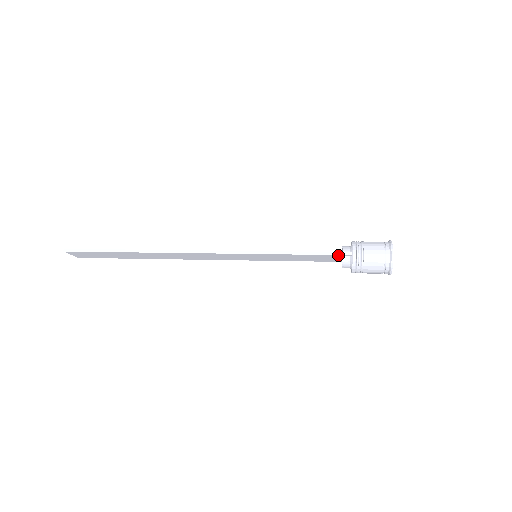
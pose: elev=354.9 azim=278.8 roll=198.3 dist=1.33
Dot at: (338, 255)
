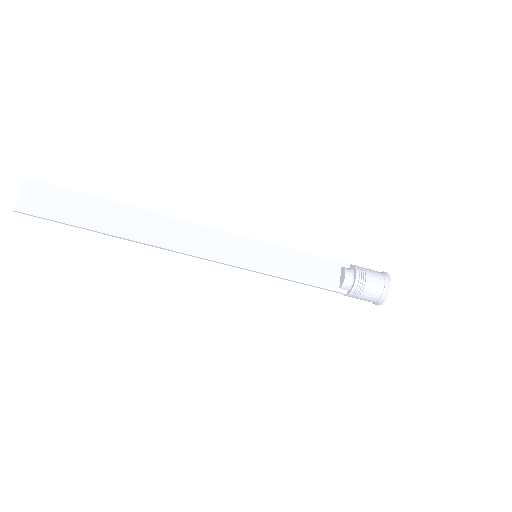
Dot at: (337, 263)
